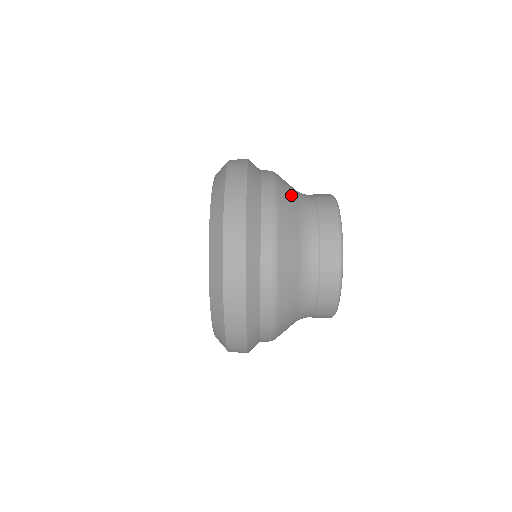
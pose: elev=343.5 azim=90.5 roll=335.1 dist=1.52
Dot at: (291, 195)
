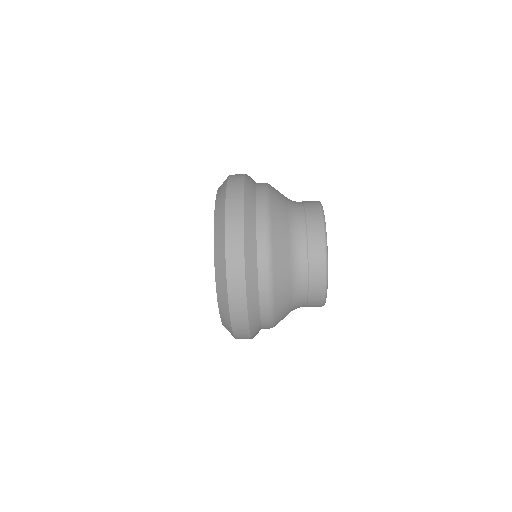
Dot at: occluded
